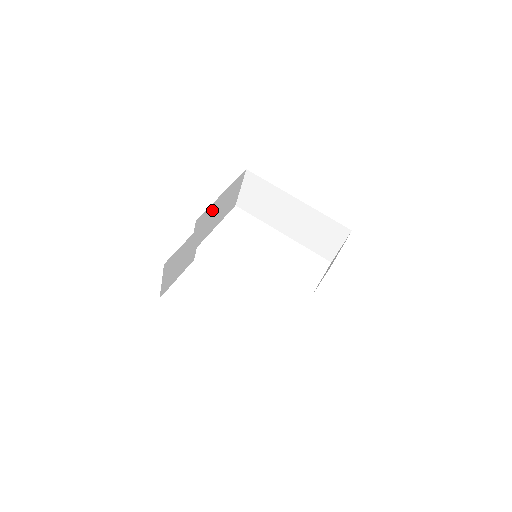
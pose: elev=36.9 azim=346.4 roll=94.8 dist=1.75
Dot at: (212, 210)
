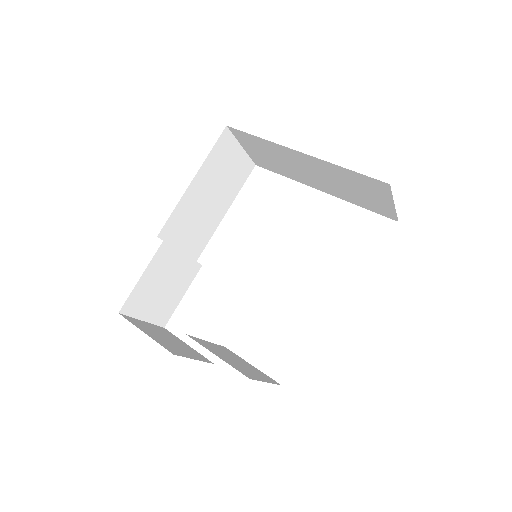
Dot at: (190, 205)
